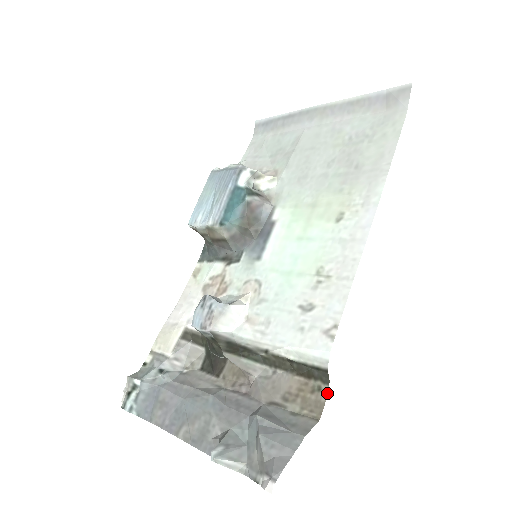
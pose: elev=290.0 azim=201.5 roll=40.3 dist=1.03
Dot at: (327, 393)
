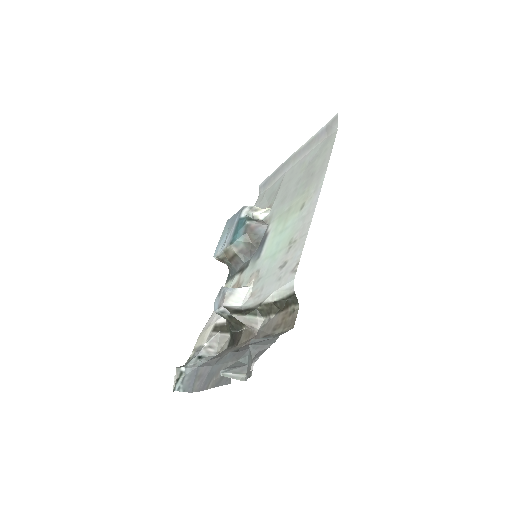
Dot at: occluded
